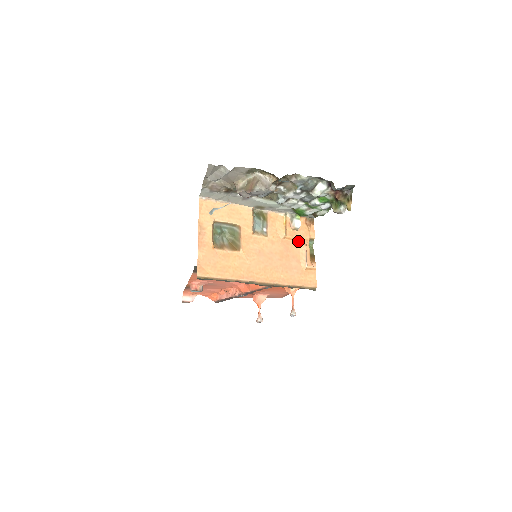
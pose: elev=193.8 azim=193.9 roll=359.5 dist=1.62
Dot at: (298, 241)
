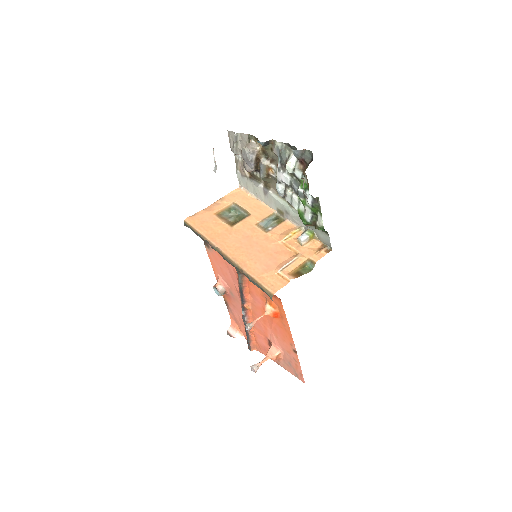
Dot at: (294, 253)
